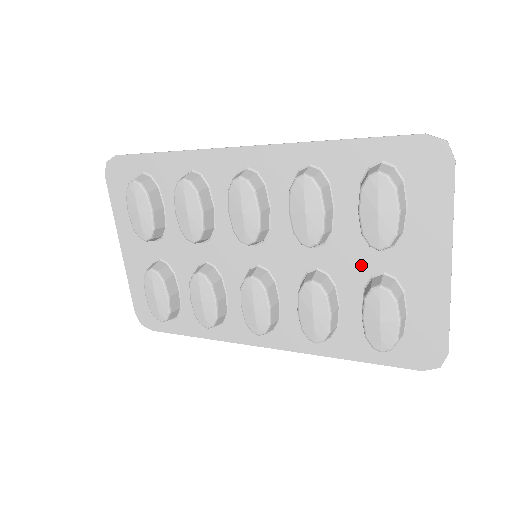
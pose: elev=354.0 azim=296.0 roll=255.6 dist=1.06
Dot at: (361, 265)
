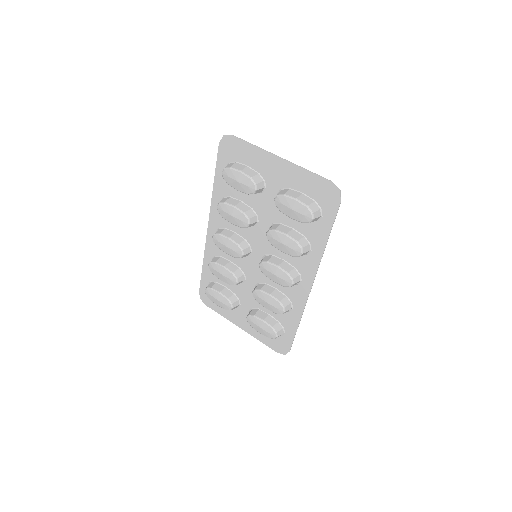
Dot at: (271, 203)
